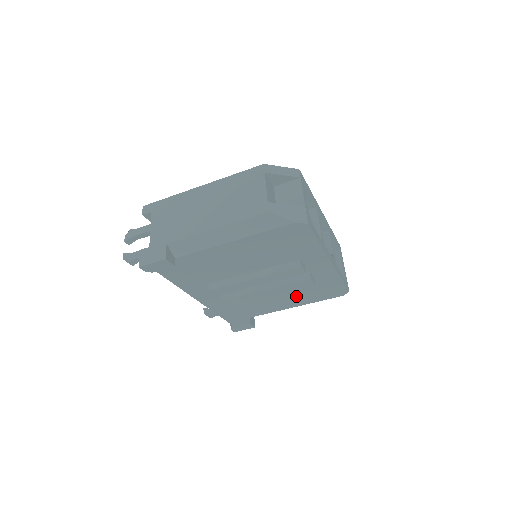
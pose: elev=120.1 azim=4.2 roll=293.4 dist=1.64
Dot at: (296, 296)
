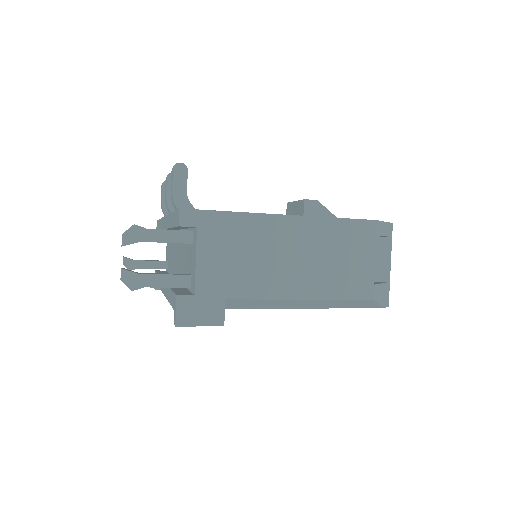
Dot at: occluded
